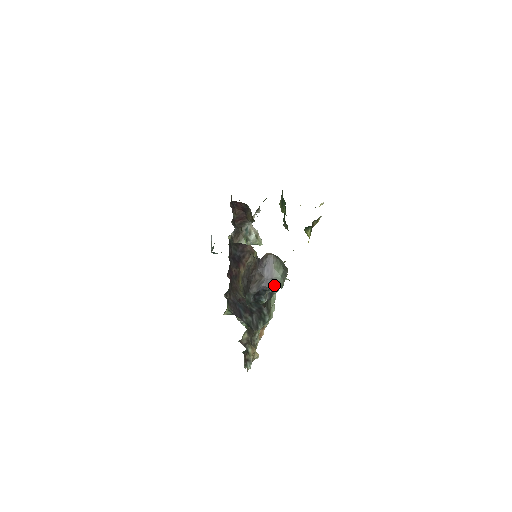
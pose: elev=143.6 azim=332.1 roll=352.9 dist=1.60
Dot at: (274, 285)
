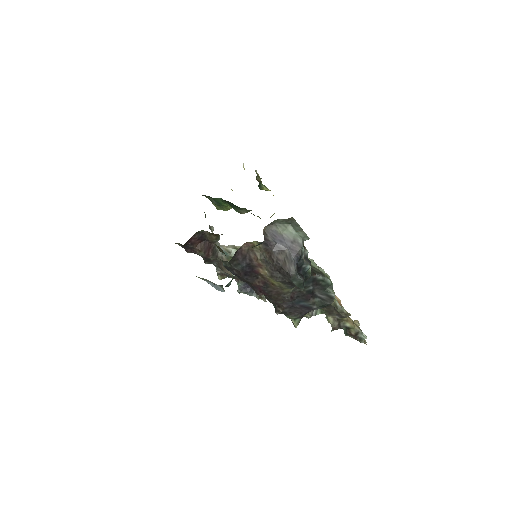
Dot at: (300, 244)
